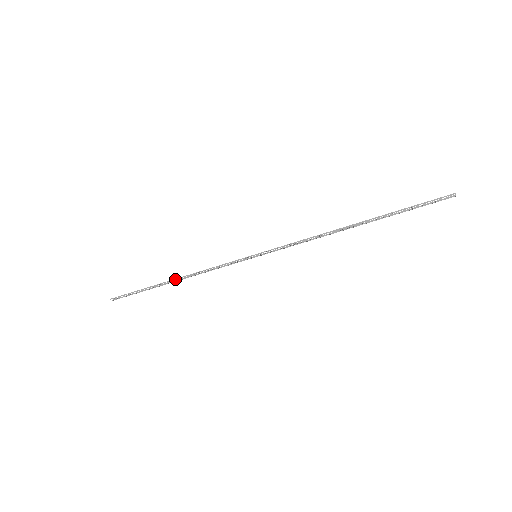
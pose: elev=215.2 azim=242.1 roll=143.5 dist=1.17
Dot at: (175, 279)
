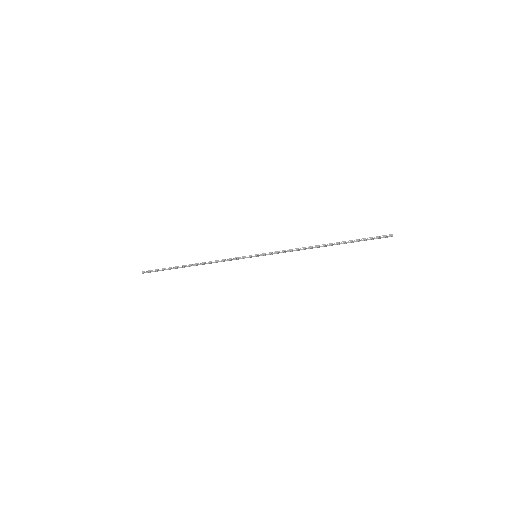
Dot at: (194, 264)
